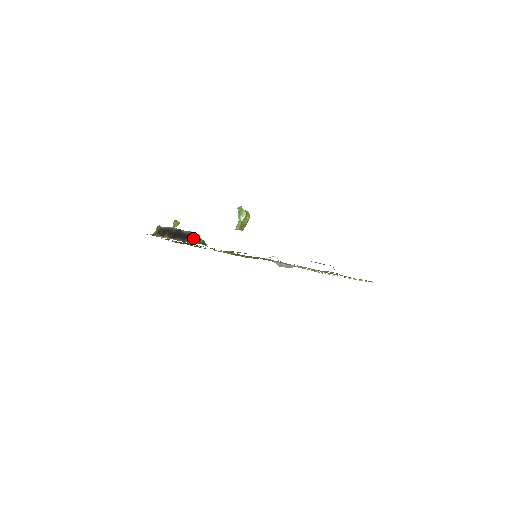
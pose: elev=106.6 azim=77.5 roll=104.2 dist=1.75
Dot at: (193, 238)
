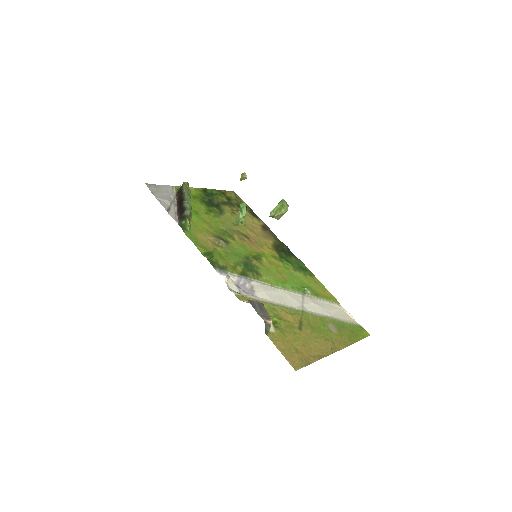
Dot at: (181, 214)
